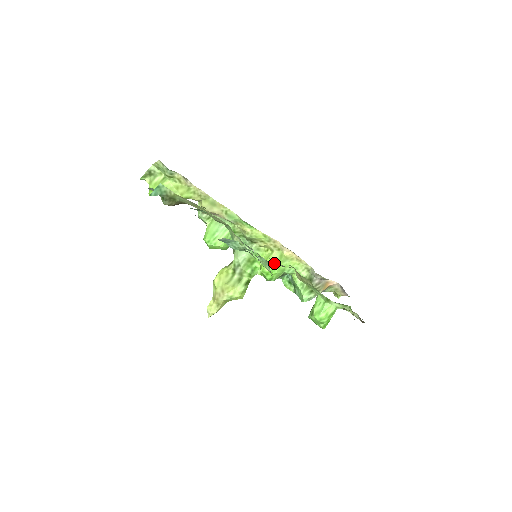
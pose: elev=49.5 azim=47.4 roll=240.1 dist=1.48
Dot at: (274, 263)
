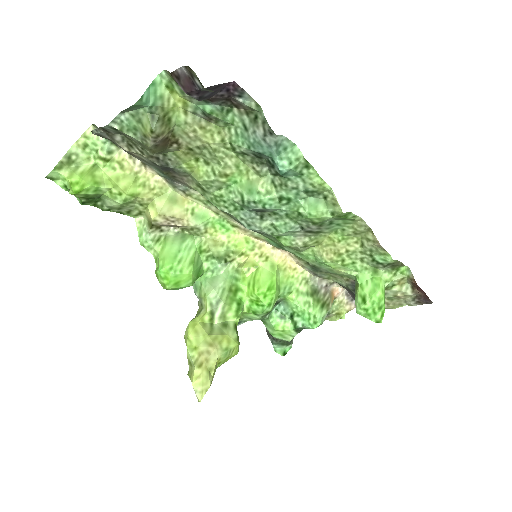
Dot at: (268, 278)
